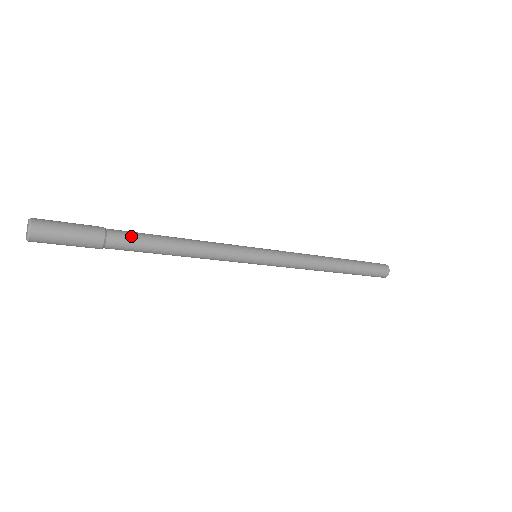
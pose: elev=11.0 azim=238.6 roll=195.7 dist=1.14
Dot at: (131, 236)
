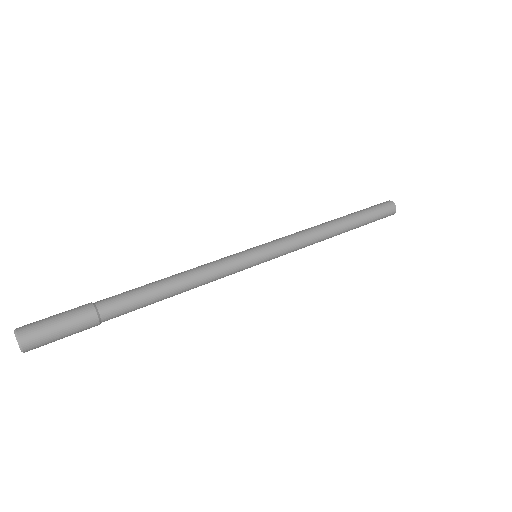
Dot at: (125, 305)
